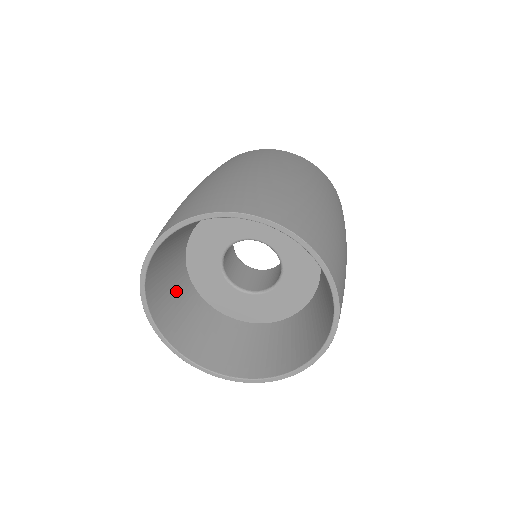
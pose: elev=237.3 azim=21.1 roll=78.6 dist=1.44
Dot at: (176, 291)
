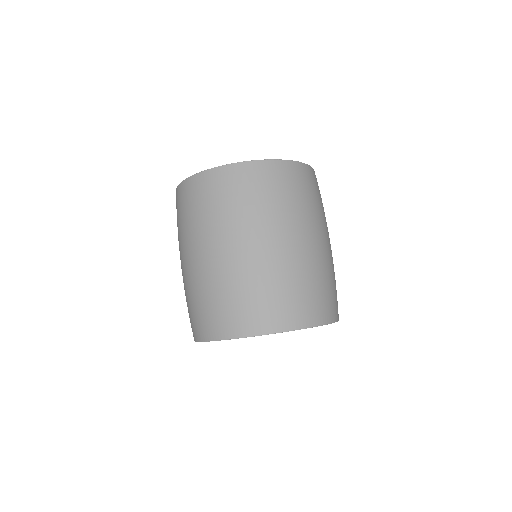
Dot at: occluded
